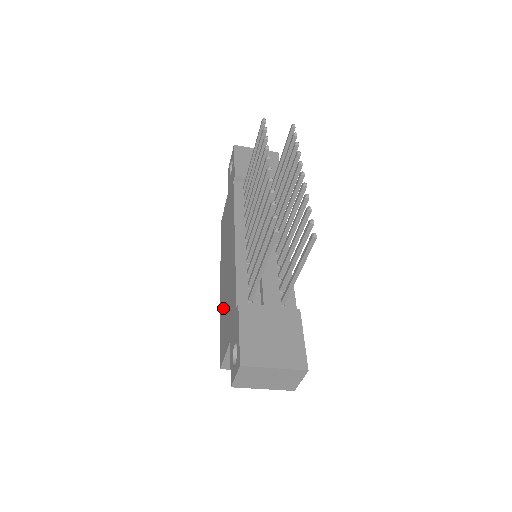
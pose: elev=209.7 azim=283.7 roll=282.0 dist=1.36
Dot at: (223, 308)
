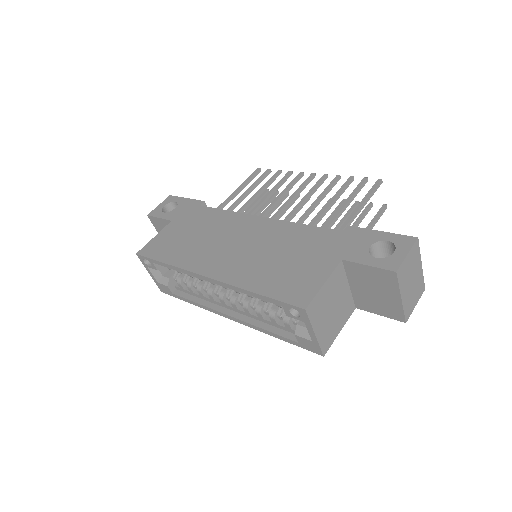
Dot at: (258, 272)
